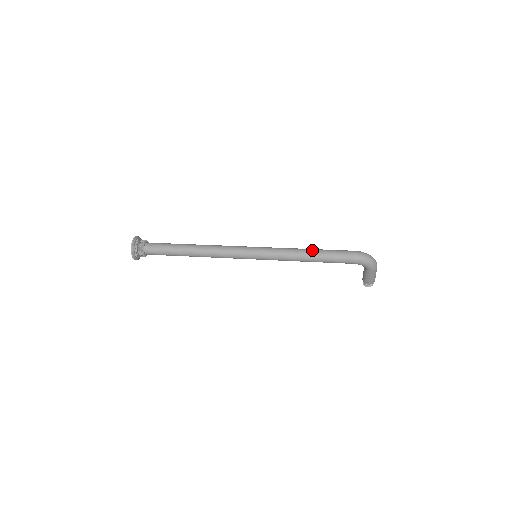
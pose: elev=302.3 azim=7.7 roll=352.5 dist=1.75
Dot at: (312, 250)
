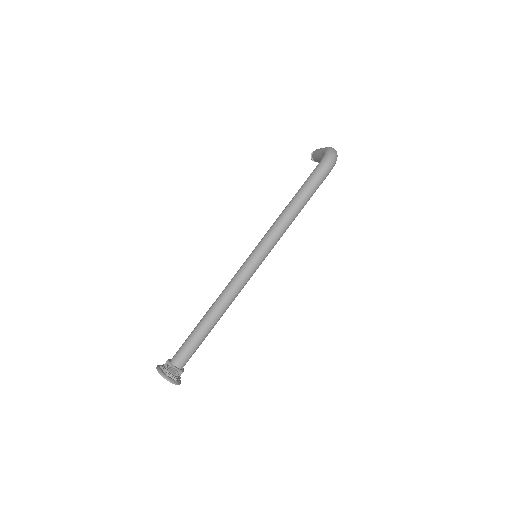
Dot at: (297, 204)
